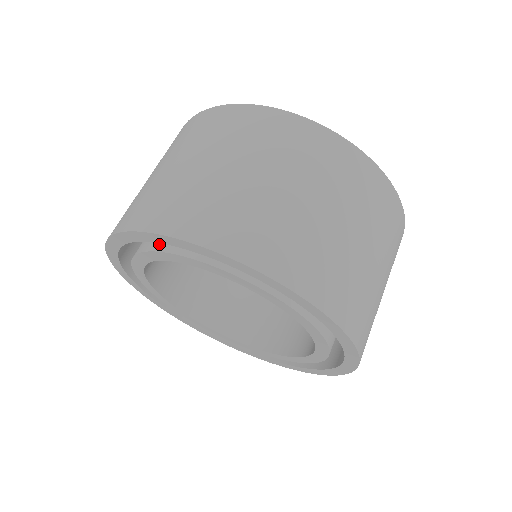
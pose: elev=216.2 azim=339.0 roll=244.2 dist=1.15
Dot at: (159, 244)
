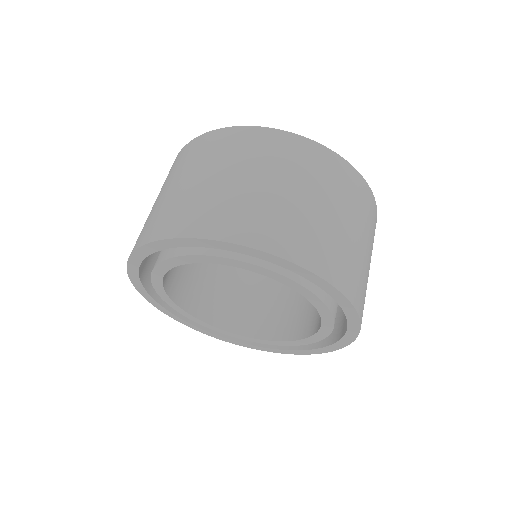
Dot at: occluded
